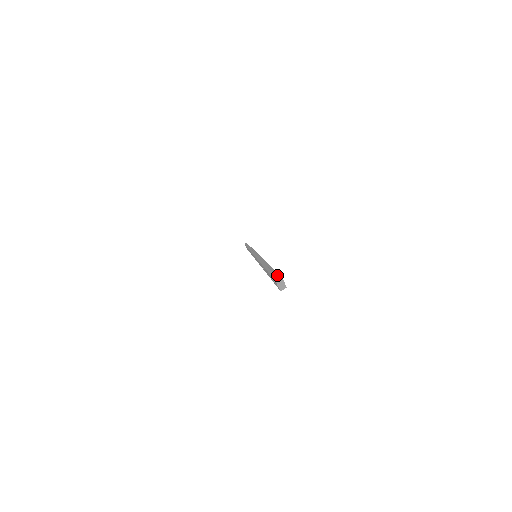
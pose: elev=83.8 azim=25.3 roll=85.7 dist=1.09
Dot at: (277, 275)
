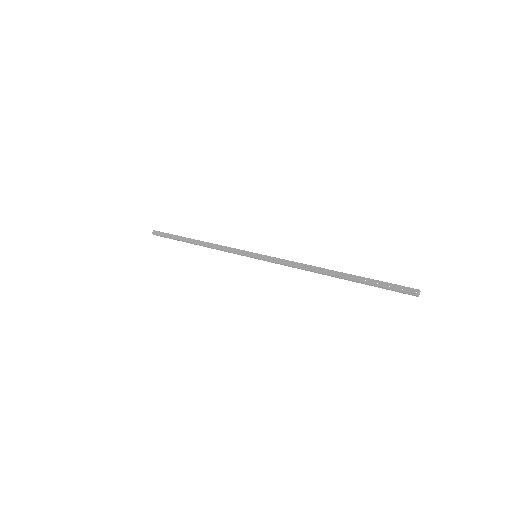
Dot at: (405, 287)
